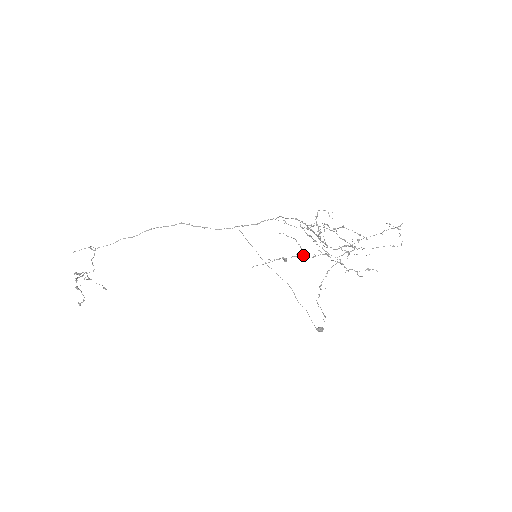
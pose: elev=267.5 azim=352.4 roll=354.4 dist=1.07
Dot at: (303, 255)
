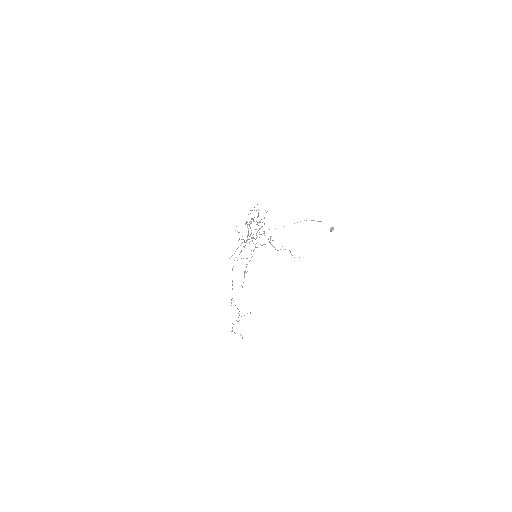
Dot at: occluded
